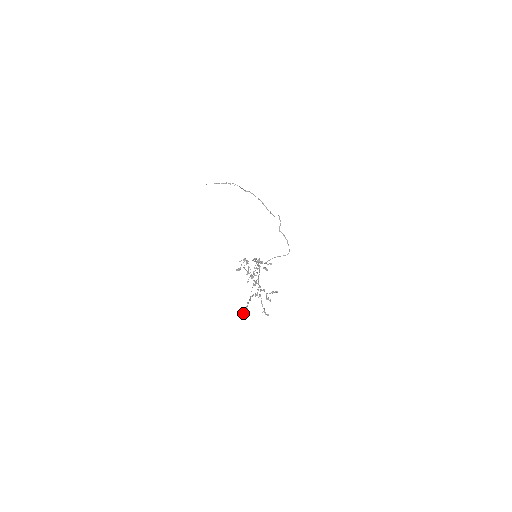
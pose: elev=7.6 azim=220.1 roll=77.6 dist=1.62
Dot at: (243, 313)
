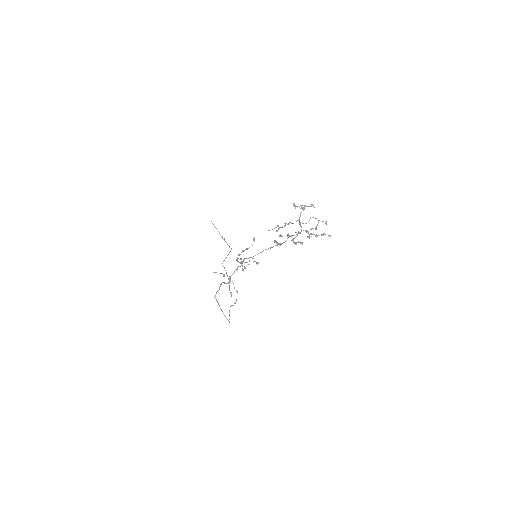
Dot at: (254, 237)
